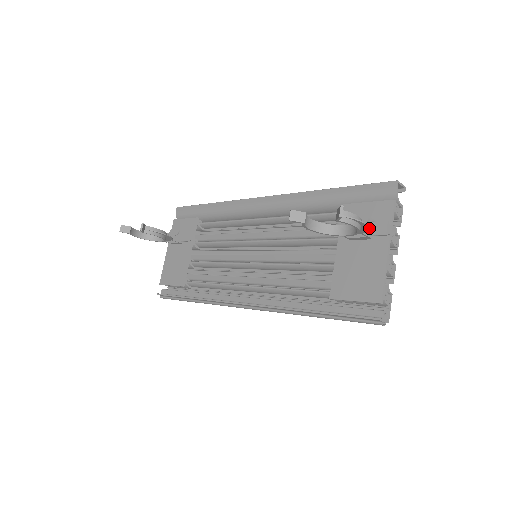
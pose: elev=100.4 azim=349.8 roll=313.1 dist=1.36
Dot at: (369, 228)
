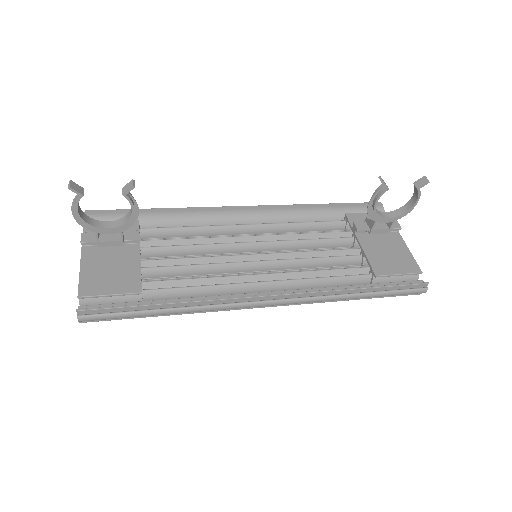
Dot at: (389, 223)
